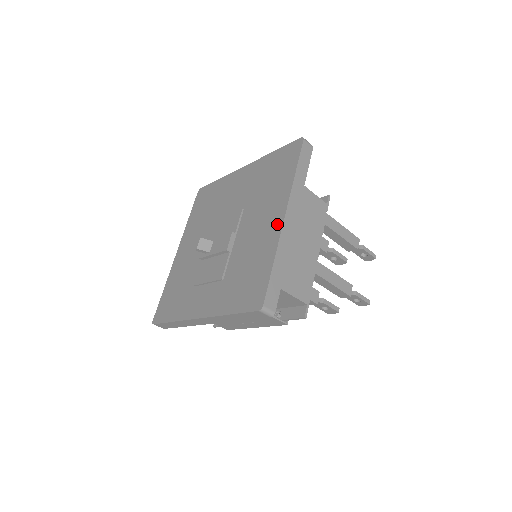
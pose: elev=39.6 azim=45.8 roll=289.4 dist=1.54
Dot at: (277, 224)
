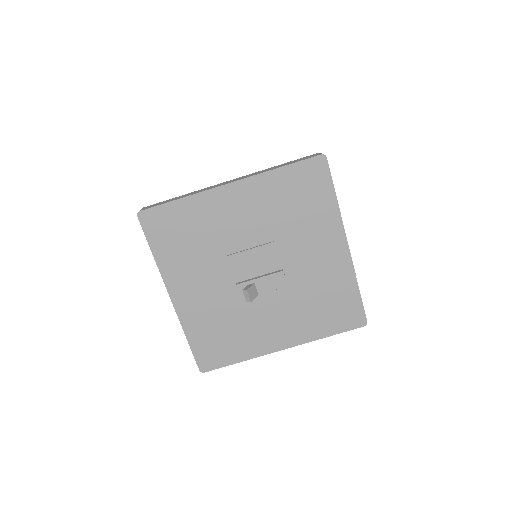
Dot at: (343, 255)
